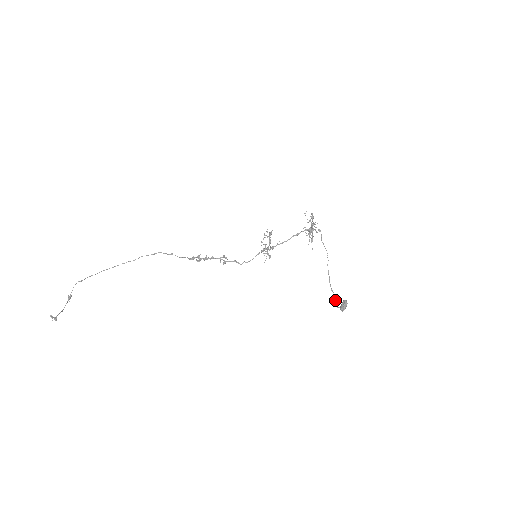
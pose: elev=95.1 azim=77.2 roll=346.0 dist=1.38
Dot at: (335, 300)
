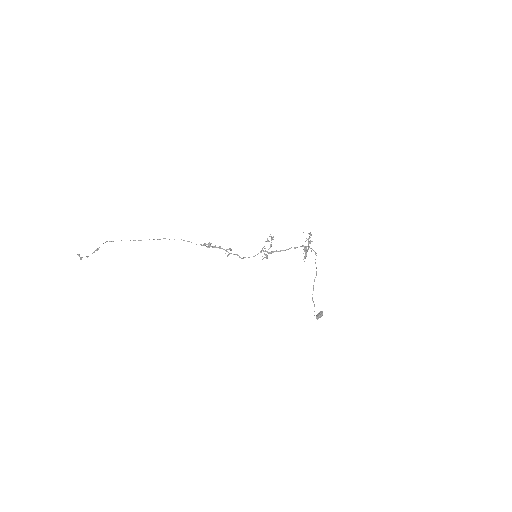
Dot at: occluded
